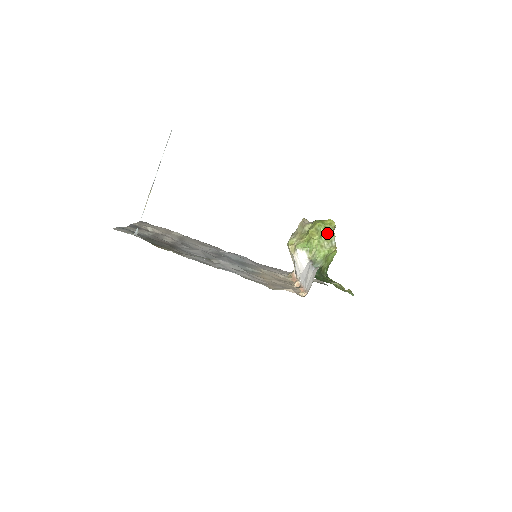
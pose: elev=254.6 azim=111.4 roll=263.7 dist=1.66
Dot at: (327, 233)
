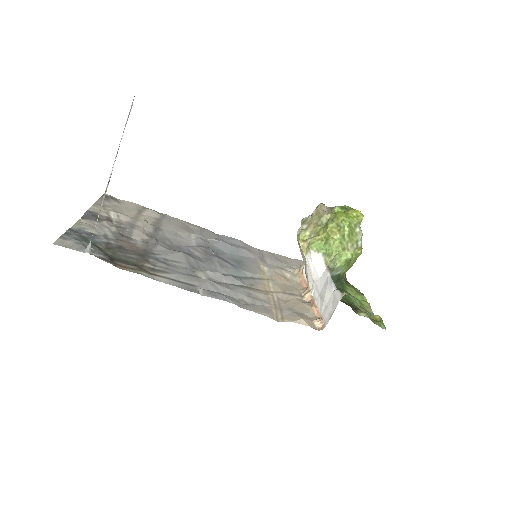
Dot at: (352, 230)
